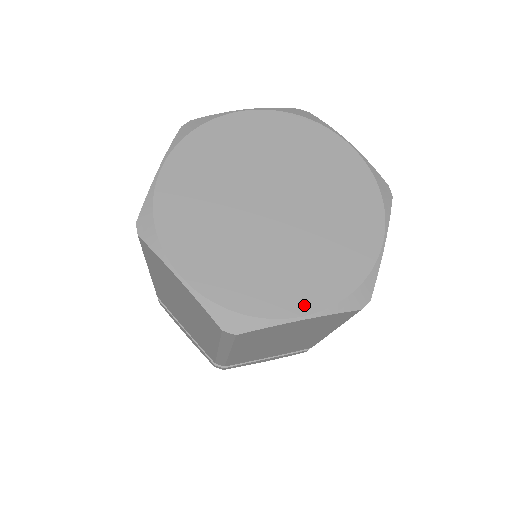
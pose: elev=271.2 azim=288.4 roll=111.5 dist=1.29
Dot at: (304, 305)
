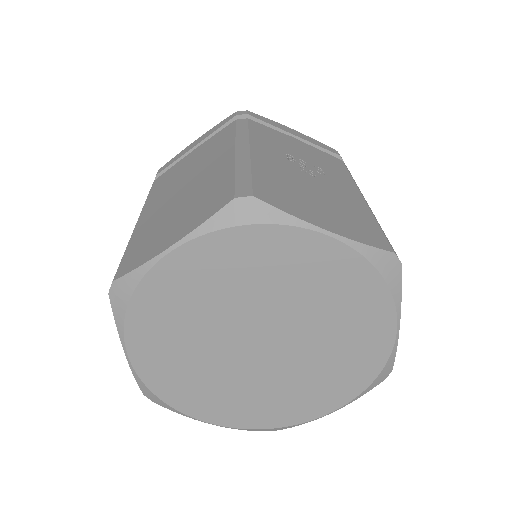
Dot at: (329, 406)
